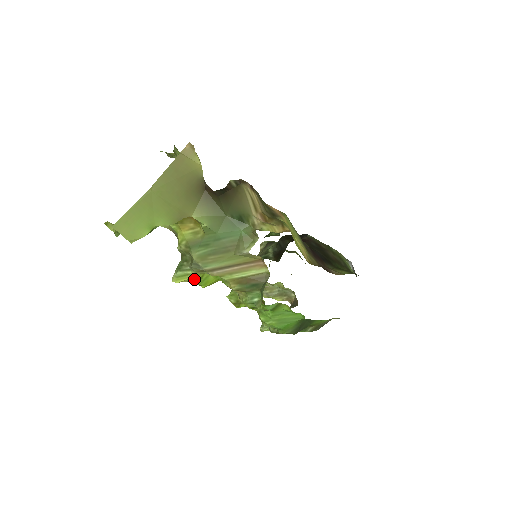
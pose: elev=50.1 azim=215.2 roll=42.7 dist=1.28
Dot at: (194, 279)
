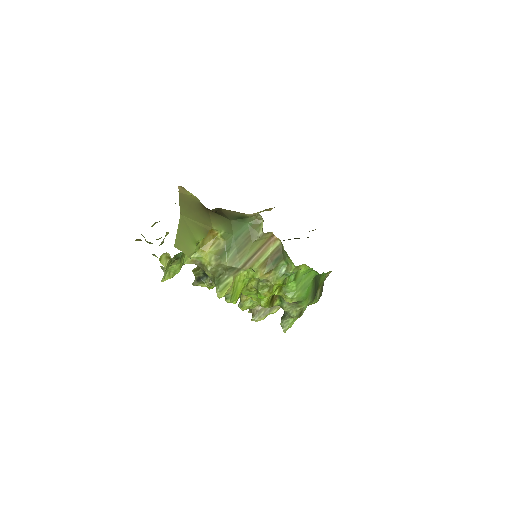
Dot at: (228, 295)
